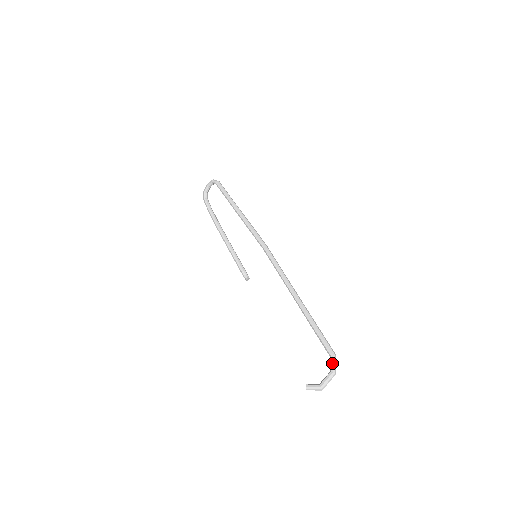
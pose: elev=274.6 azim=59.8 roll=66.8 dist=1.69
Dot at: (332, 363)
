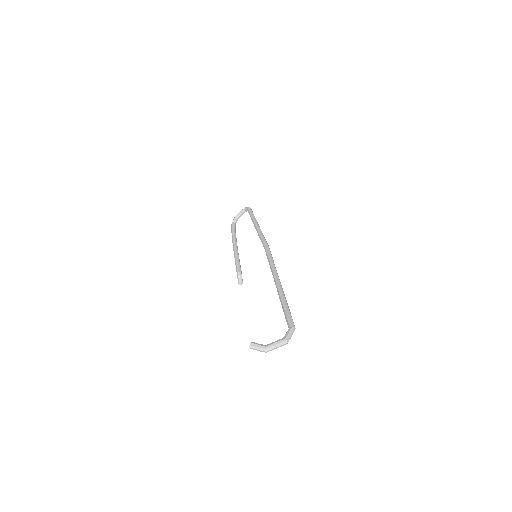
Dot at: (288, 331)
